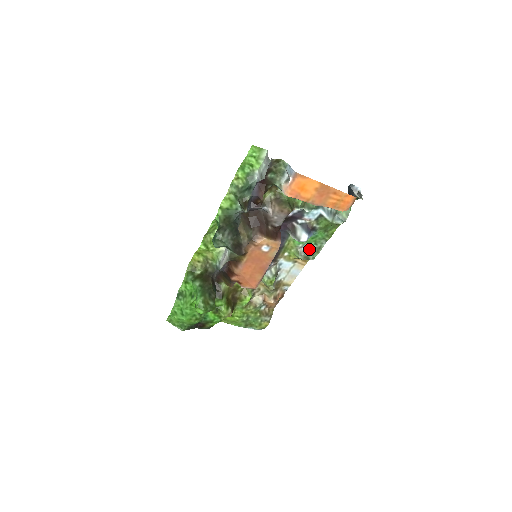
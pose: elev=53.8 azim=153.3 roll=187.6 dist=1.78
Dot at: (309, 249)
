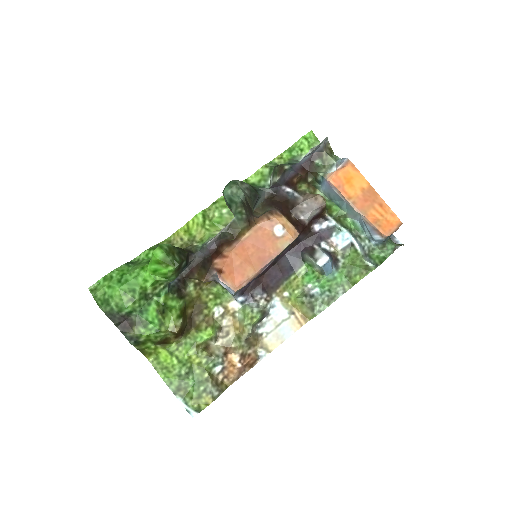
Dot at: (319, 295)
